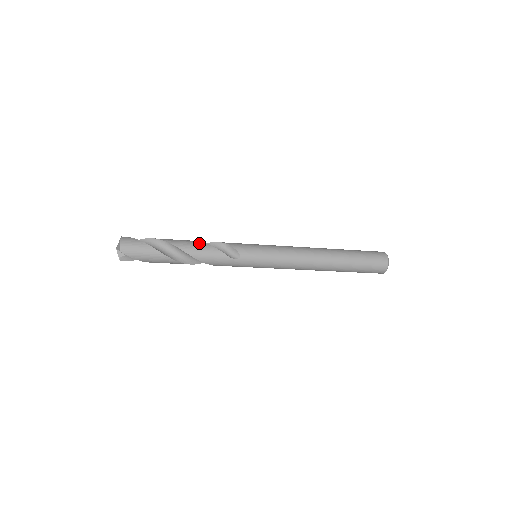
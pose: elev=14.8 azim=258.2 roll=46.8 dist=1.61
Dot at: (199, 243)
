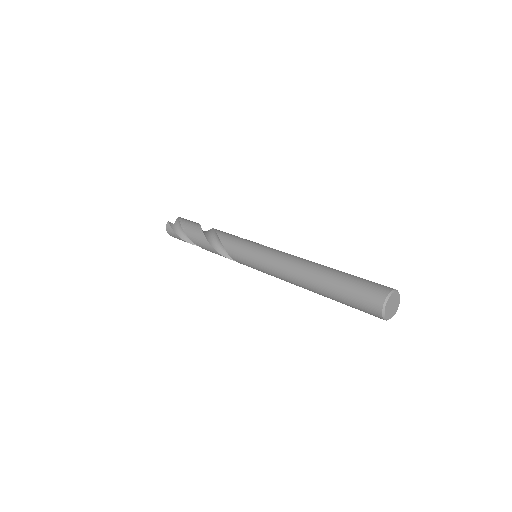
Dot at: (207, 244)
